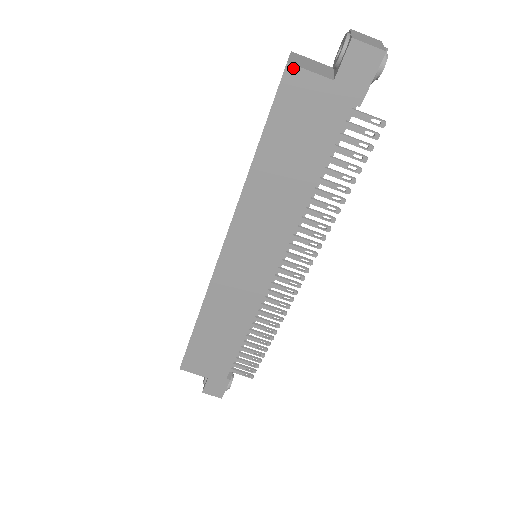
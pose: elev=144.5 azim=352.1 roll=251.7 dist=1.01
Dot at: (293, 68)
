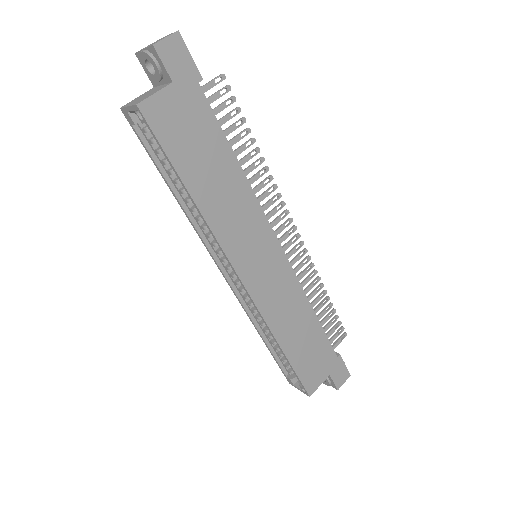
Dot at: (144, 104)
